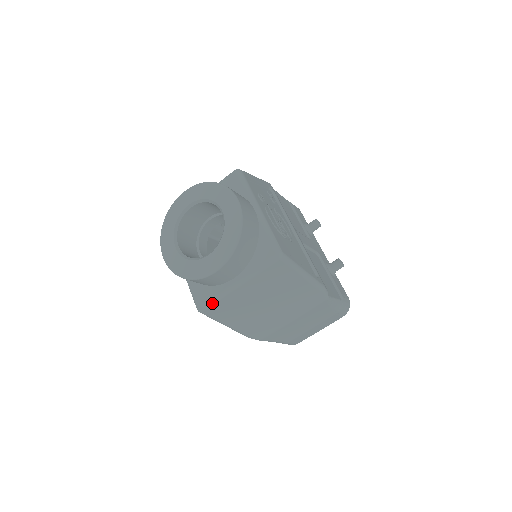
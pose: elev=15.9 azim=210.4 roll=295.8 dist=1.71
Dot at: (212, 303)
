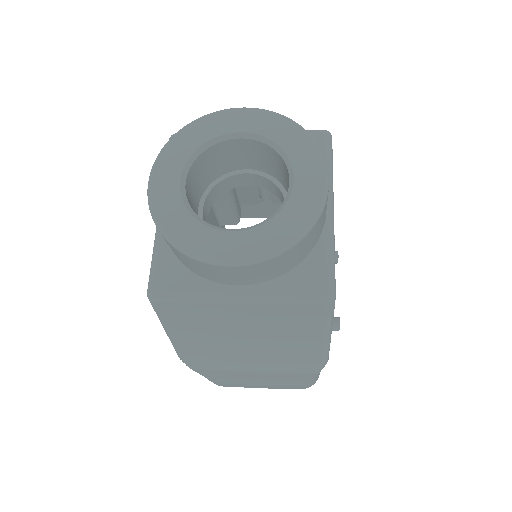
Dot at: (179, 299)
